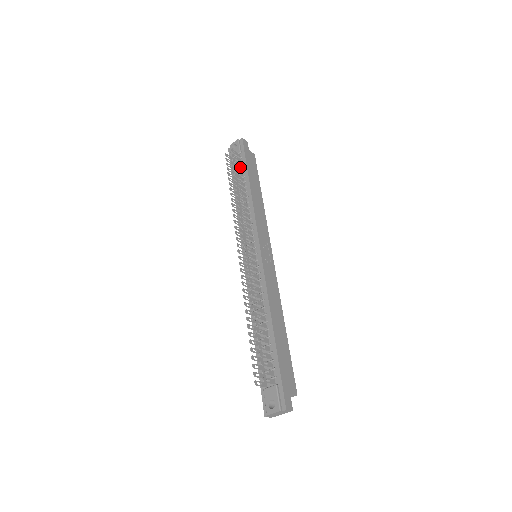
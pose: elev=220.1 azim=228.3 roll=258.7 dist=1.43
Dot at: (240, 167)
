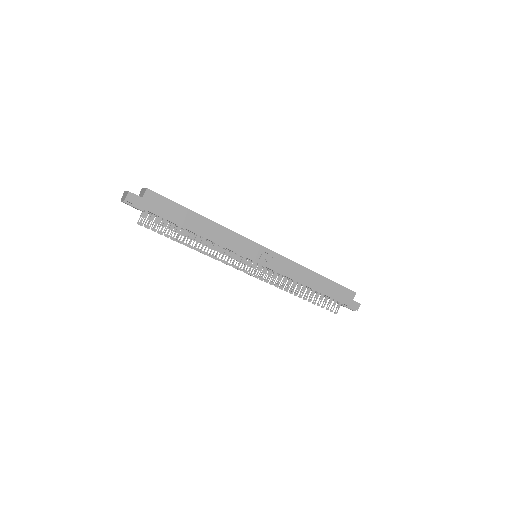
Dot at: (161, 218)
